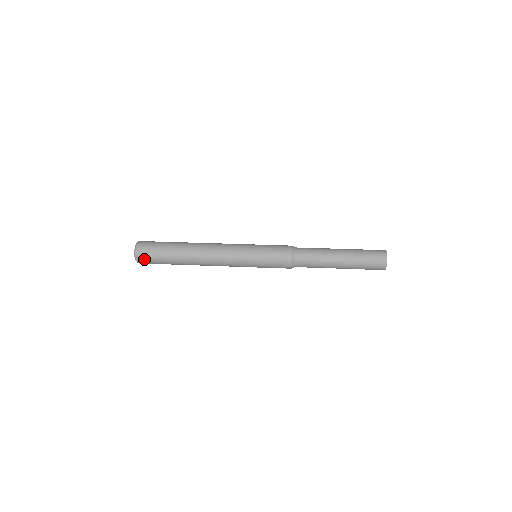
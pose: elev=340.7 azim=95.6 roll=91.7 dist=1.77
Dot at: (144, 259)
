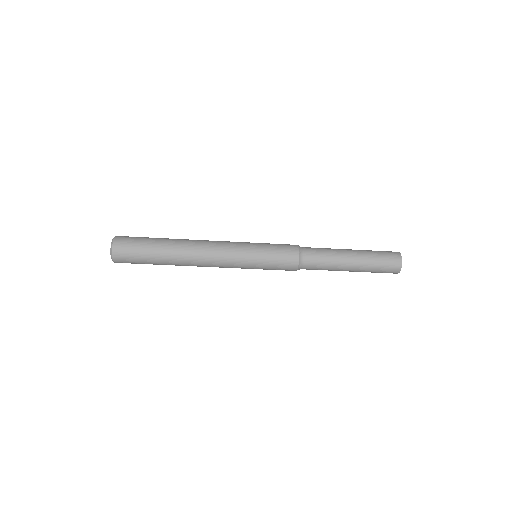
Dot at: (122, 250)
